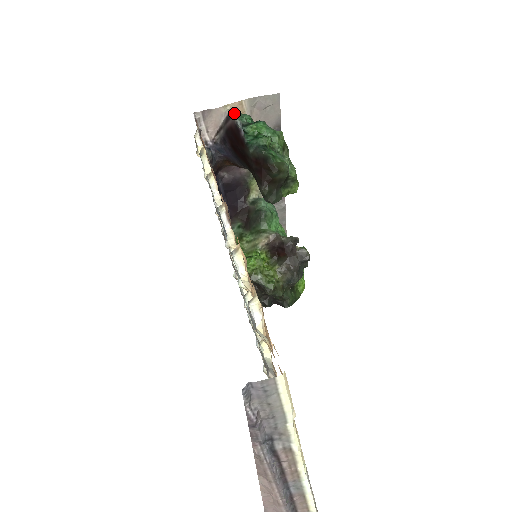
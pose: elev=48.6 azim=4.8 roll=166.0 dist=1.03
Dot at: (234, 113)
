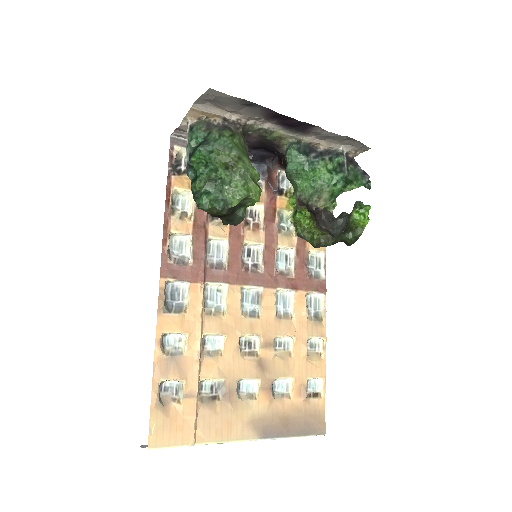
Dot at: (187, 133)
